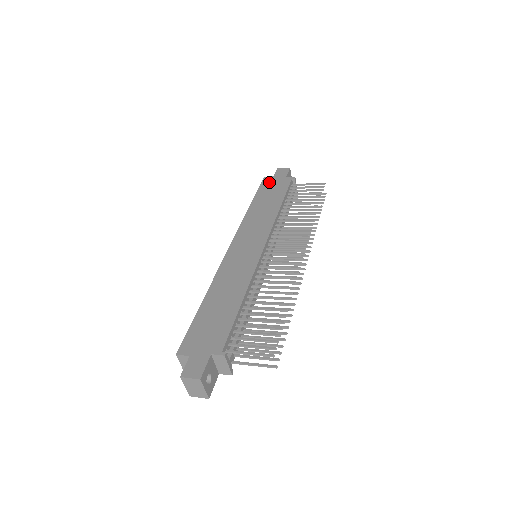
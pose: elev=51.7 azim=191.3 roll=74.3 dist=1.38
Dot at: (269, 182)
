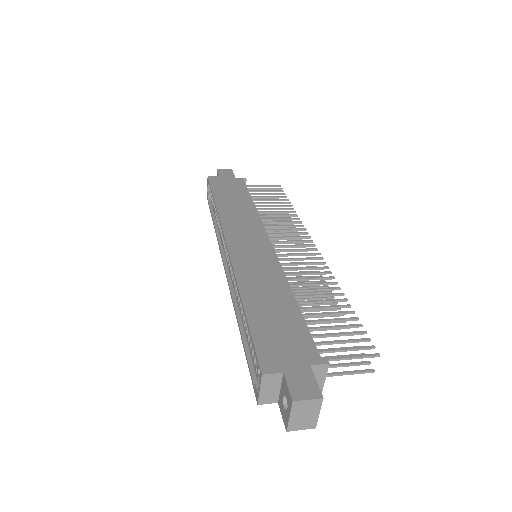
Dot at: (219, 181)
